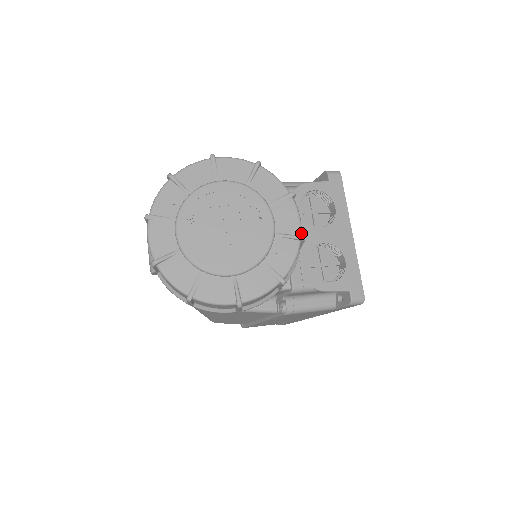
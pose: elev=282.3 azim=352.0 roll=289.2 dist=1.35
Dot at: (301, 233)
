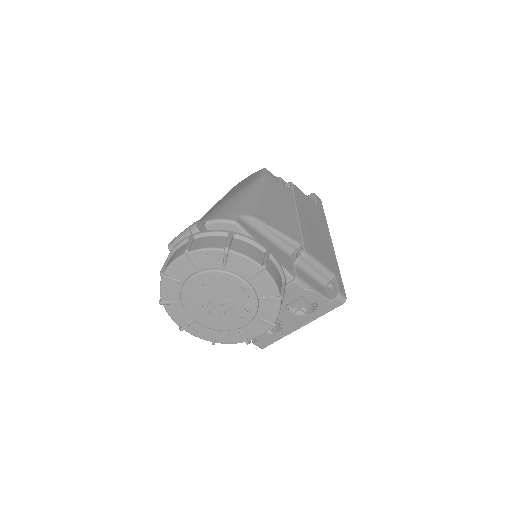
Dot at: occluded
